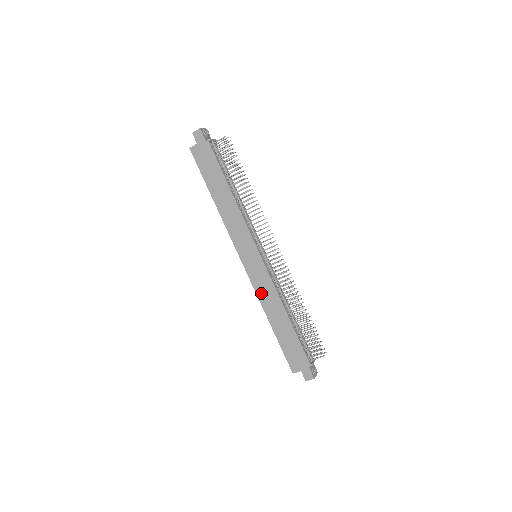
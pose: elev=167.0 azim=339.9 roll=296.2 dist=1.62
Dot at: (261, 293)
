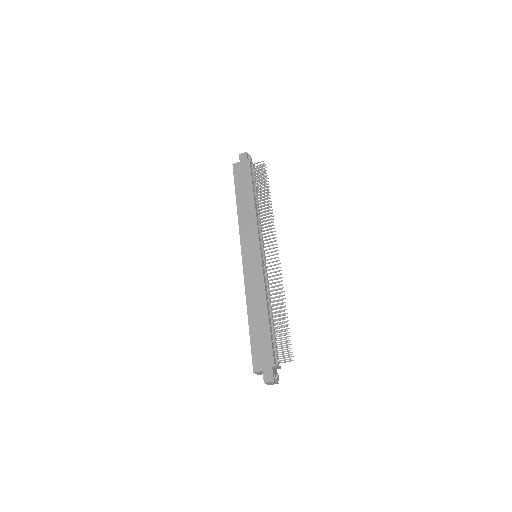
Dot at: (249, 286)
